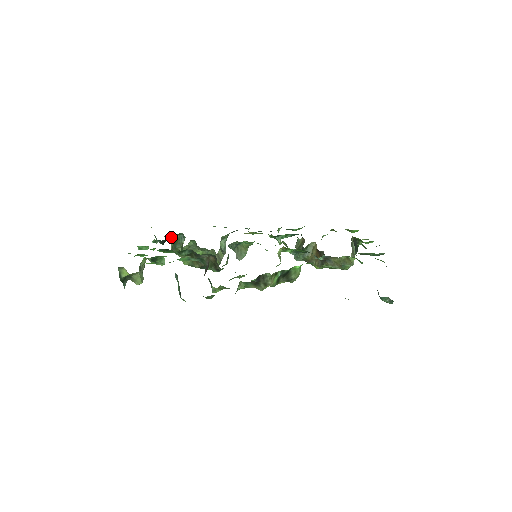
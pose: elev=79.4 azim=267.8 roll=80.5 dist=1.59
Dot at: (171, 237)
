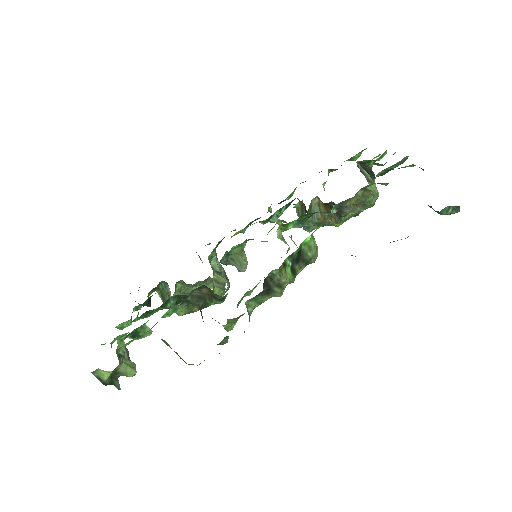
Dot at: occluded
